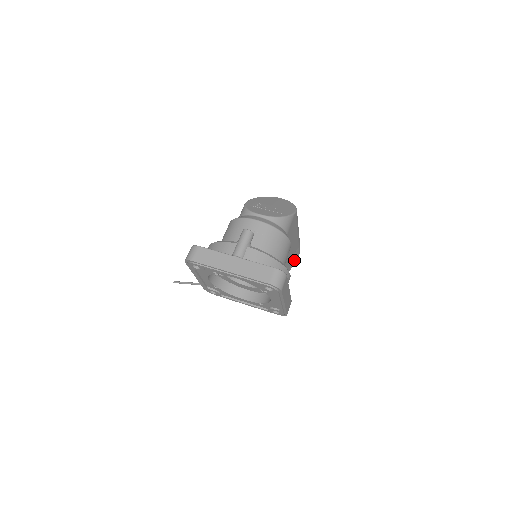
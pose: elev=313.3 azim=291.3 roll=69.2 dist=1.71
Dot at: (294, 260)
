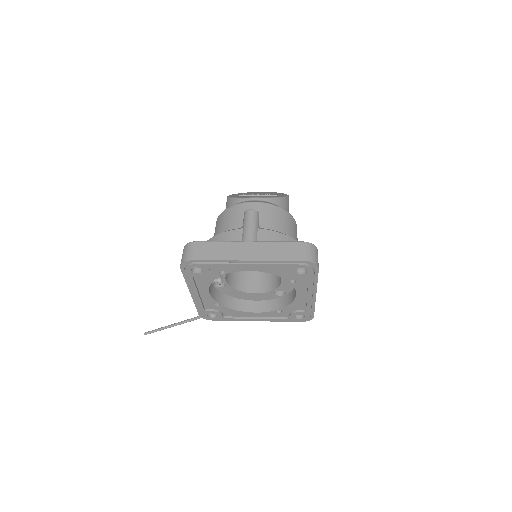
Dot at: occluded
